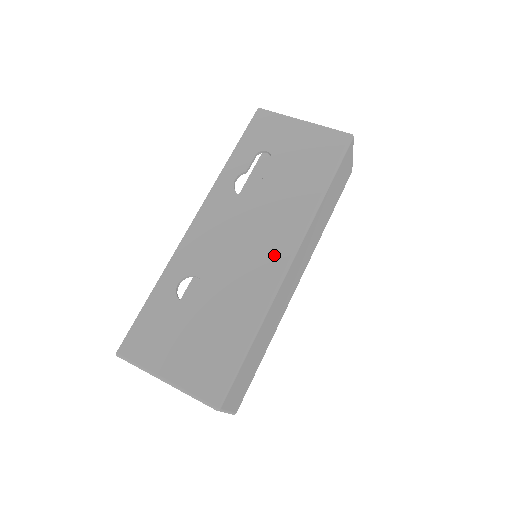
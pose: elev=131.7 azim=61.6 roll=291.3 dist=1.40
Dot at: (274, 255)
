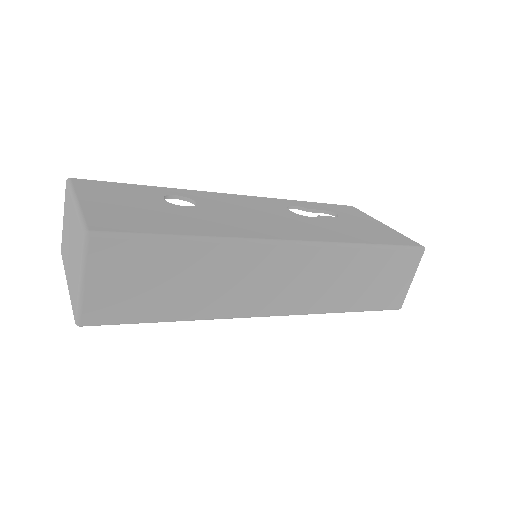
Dot at: (278, 232)
